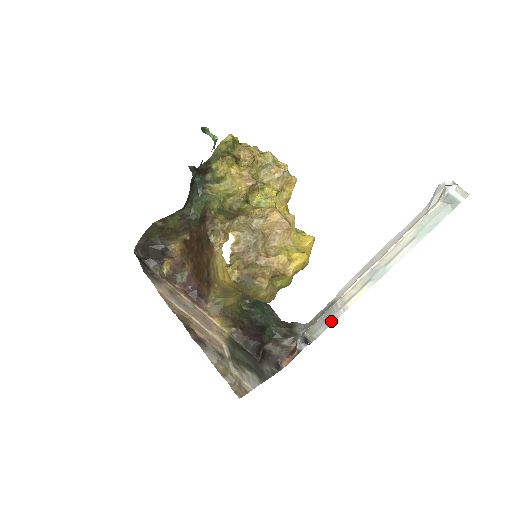
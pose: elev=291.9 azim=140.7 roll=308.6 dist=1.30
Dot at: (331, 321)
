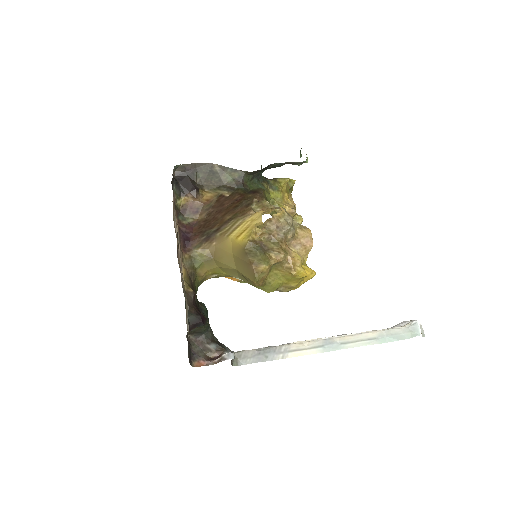
Dot at: (265, 358)
